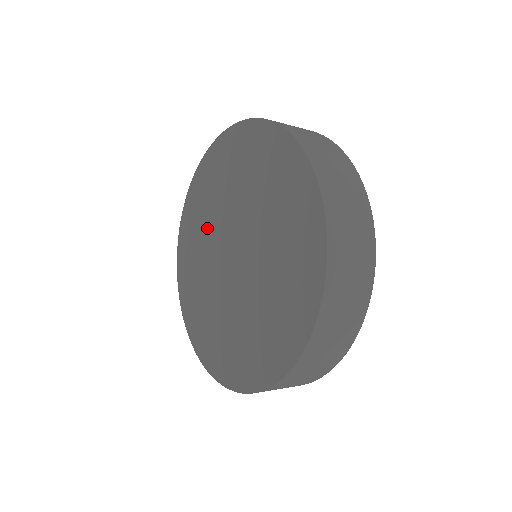
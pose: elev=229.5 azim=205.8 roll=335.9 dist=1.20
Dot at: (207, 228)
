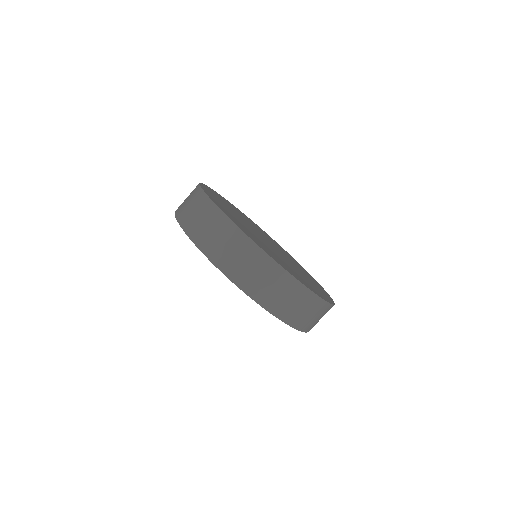
Dot at: occluded
